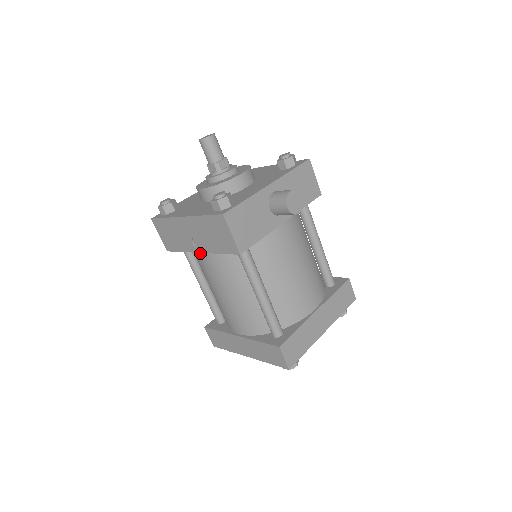
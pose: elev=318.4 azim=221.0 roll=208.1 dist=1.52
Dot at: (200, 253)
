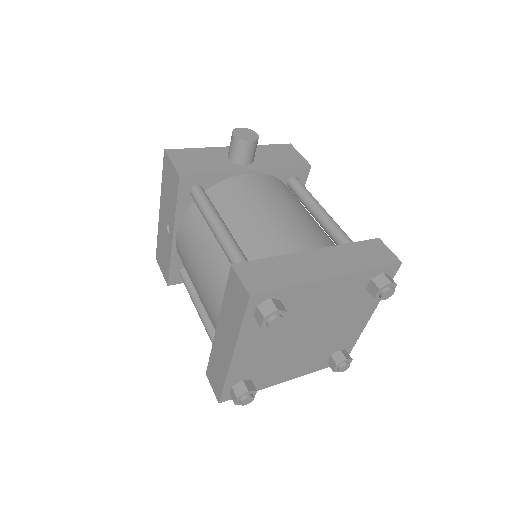
Dot at: (176, 242)
